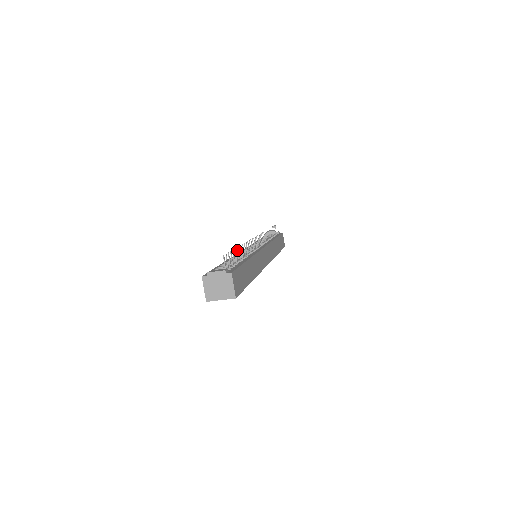
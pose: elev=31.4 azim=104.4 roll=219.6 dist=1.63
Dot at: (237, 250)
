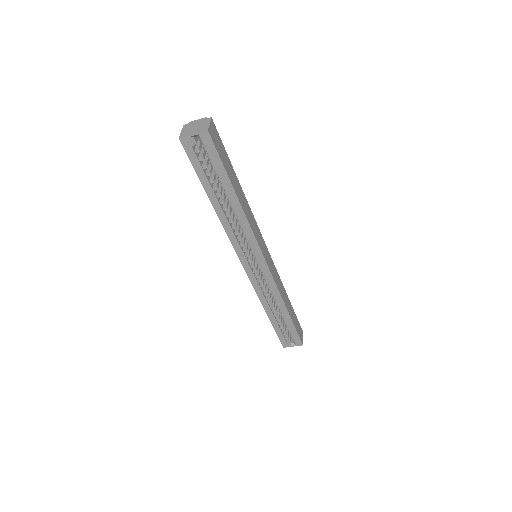
Dot at: occluded
